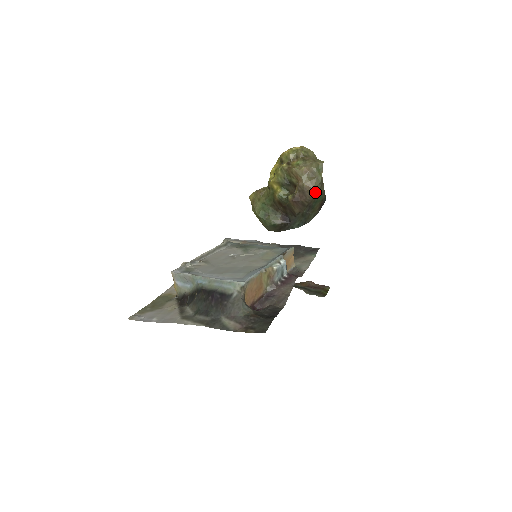
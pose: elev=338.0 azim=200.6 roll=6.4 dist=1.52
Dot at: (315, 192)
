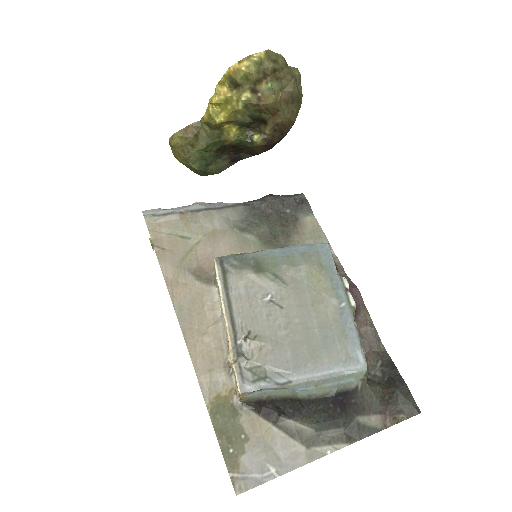
Dot at: (293, 123)
